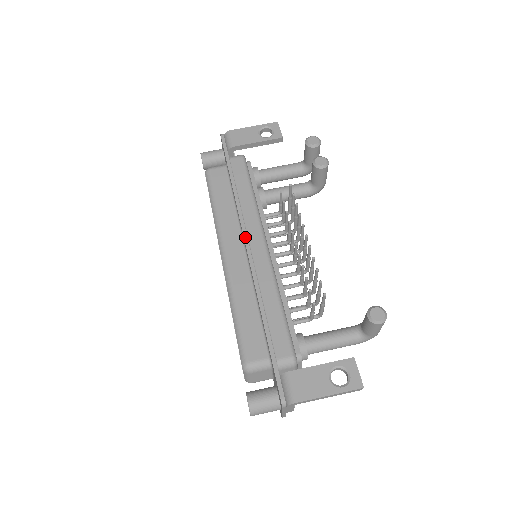
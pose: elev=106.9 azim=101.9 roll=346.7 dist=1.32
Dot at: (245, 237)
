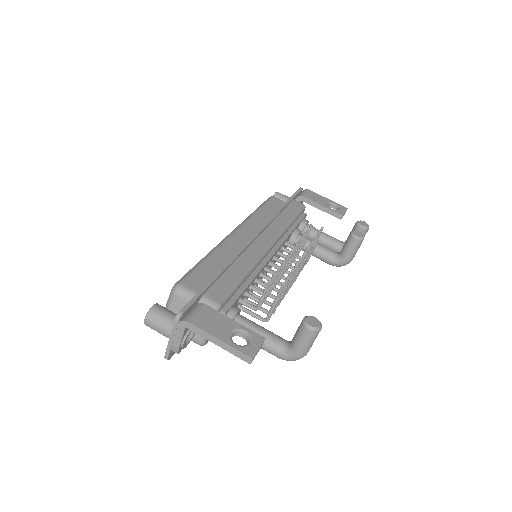
Dot at: (260, 230)
